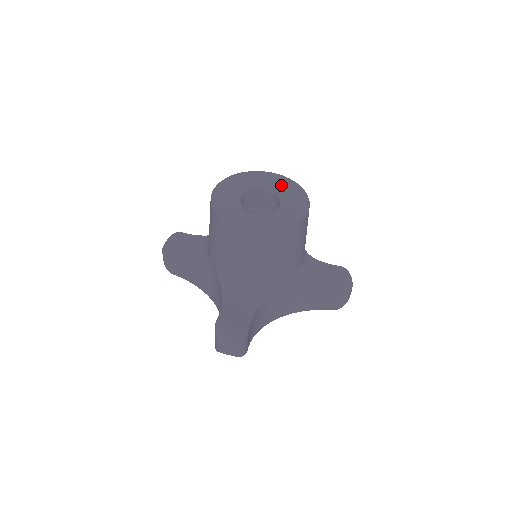
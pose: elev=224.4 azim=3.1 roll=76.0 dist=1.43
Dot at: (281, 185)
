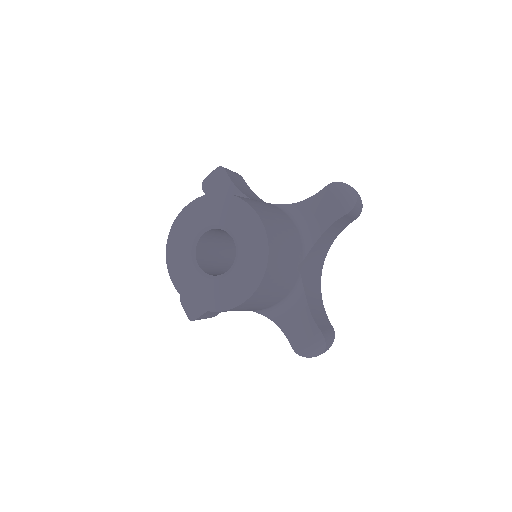
Dot at: (250, 247)
